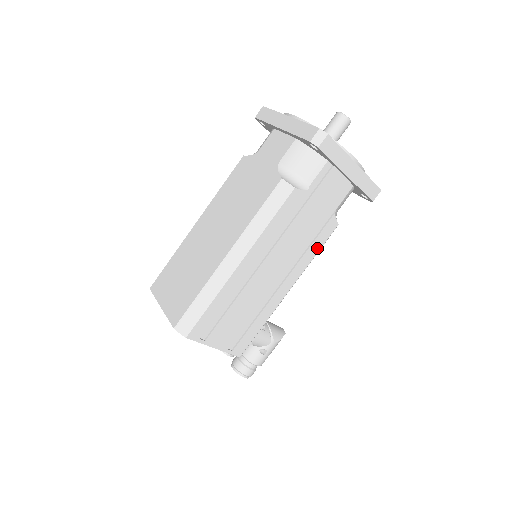
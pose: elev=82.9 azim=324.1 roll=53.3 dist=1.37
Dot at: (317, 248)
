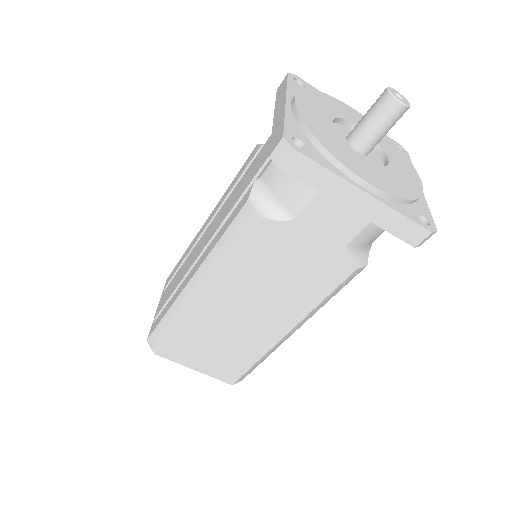
Dot at: occluded
